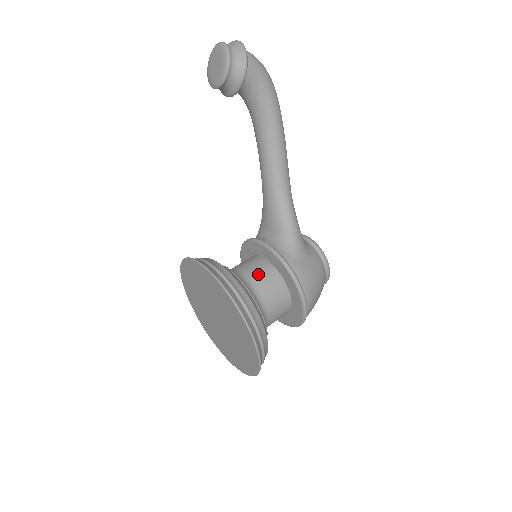
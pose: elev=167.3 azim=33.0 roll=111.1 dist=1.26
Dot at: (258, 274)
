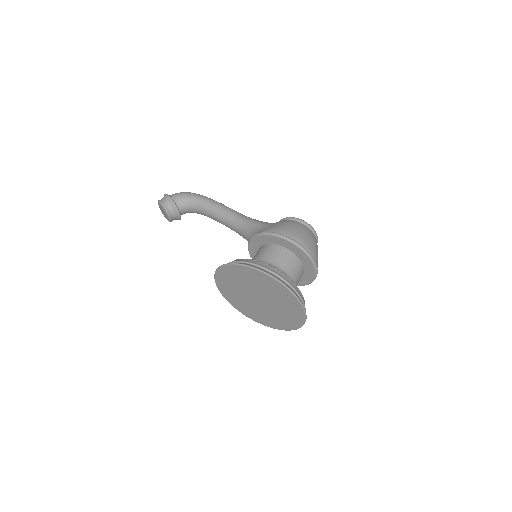
Dot at: (255, 256)
